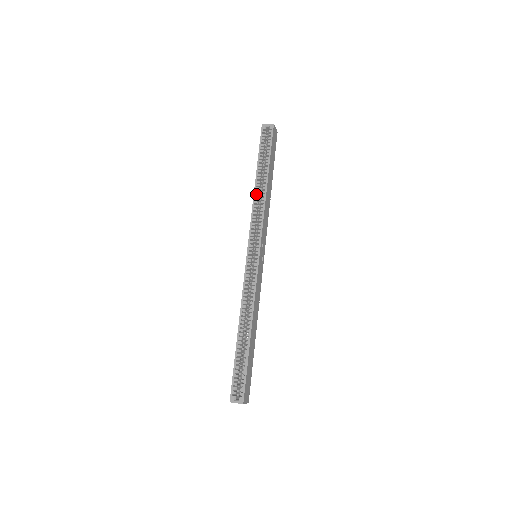
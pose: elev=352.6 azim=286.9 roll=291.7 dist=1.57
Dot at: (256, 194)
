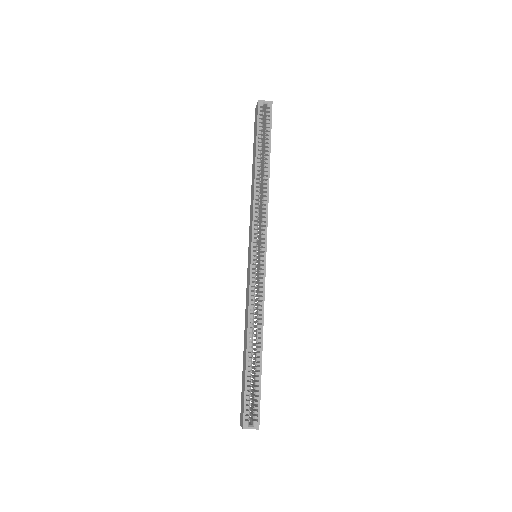
Dot at: (257, 183)
